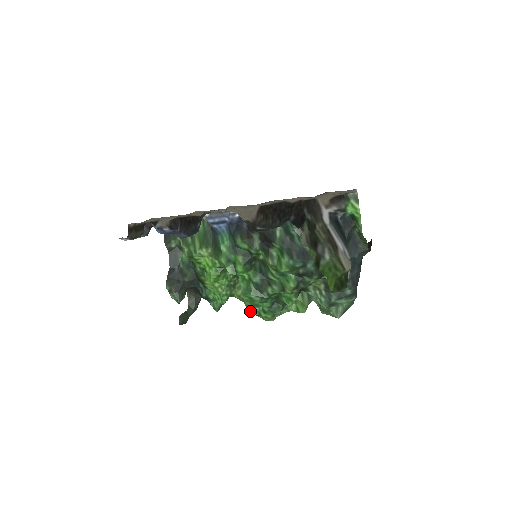
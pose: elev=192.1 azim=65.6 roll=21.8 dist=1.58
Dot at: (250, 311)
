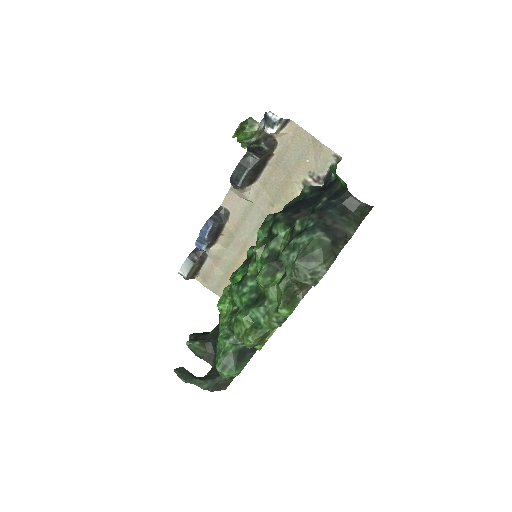
Dot at: occluded
